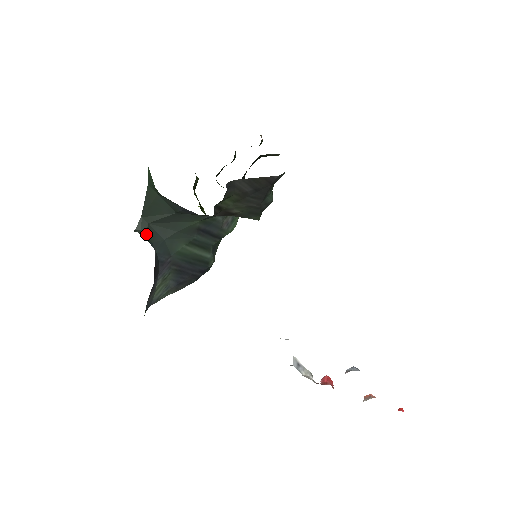
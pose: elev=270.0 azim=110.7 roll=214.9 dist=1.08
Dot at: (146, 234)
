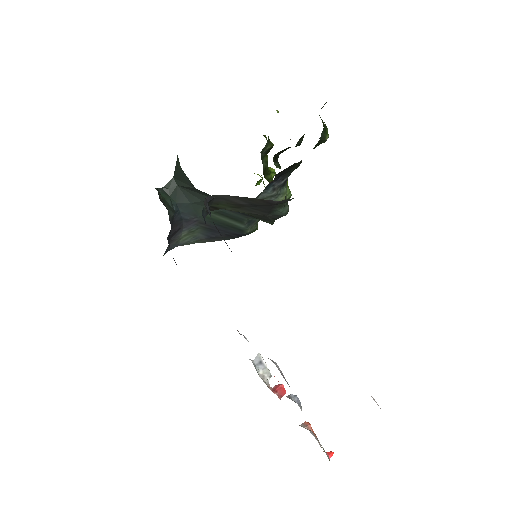
Dot at: (172, 194)
